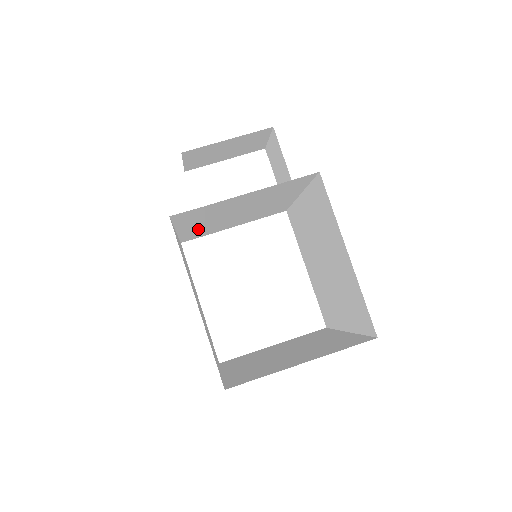
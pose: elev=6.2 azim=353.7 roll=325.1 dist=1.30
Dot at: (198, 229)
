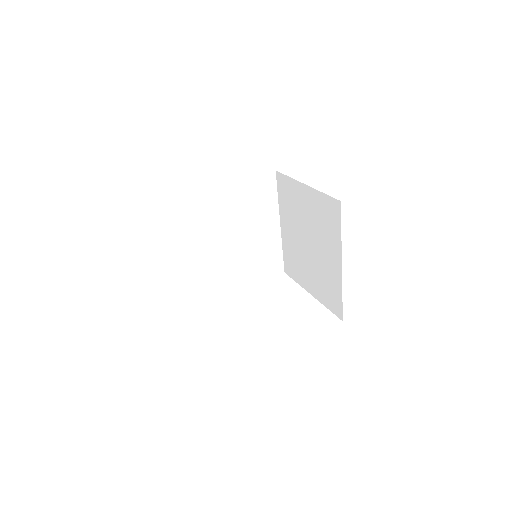
Dot at: (211, 261)
